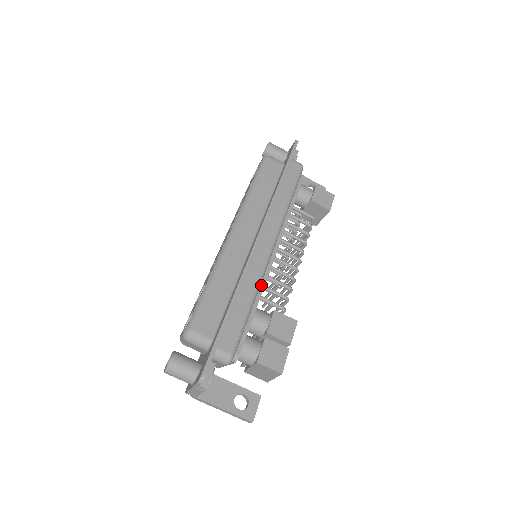
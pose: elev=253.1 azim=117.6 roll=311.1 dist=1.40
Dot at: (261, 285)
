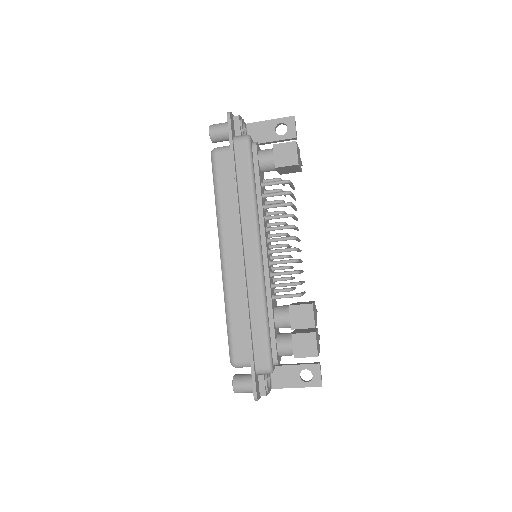
Dot at: (267, 291)
